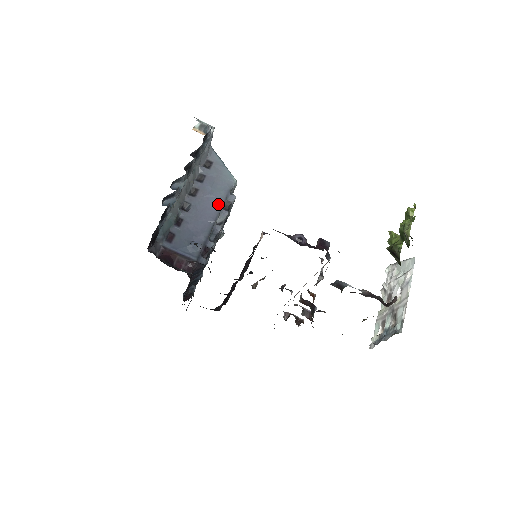
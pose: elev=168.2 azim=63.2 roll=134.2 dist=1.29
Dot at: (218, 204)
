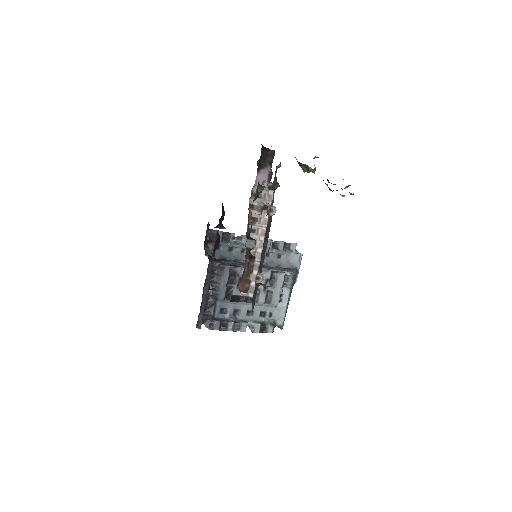
Dot at: (269, 268)
